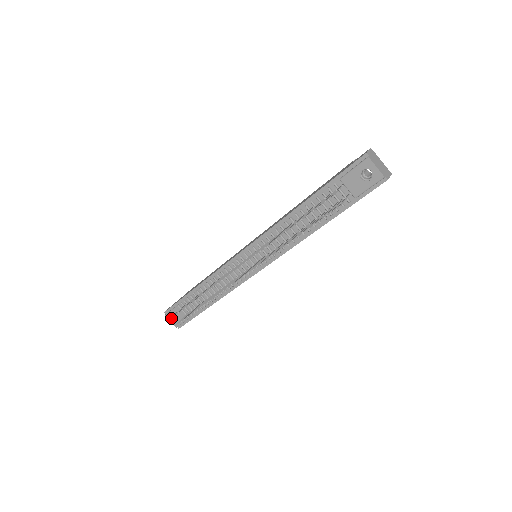
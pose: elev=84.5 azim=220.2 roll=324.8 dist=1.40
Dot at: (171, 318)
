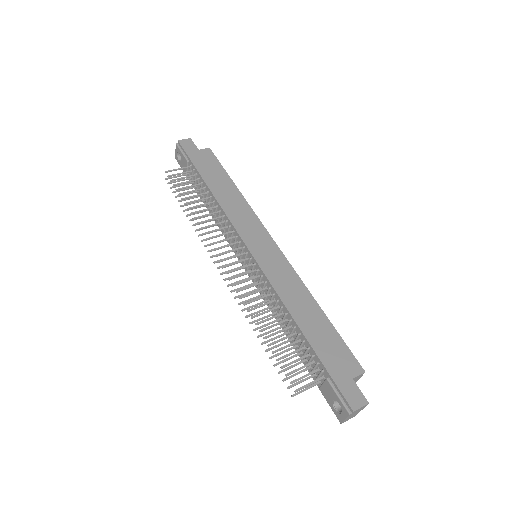
Dot at: (177, 152)
